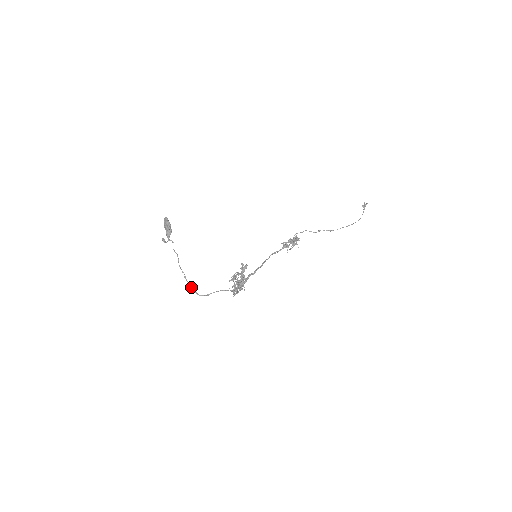
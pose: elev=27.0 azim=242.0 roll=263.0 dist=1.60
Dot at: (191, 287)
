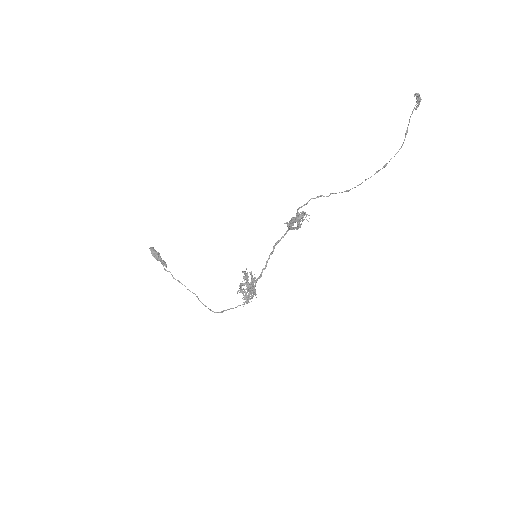
Dot at: (206, 306)
